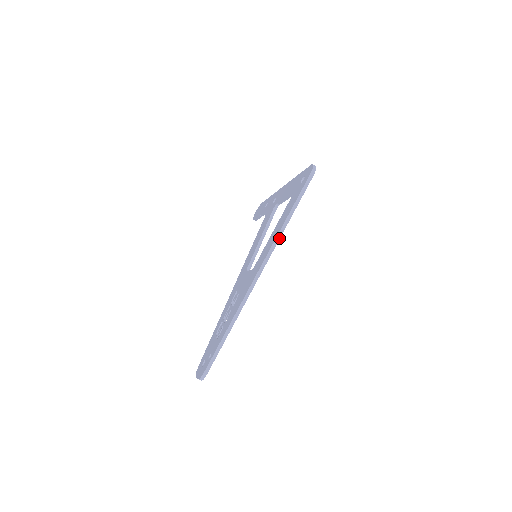
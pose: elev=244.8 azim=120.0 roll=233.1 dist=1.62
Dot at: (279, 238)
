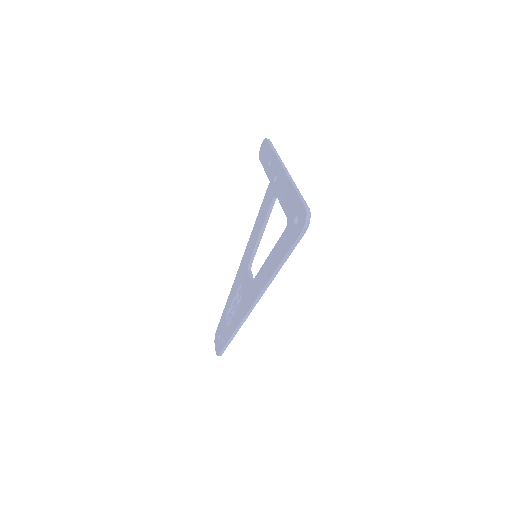
Dot at: (272, 280)
